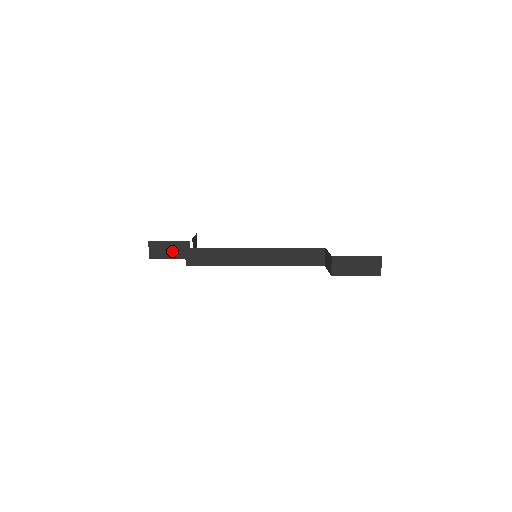
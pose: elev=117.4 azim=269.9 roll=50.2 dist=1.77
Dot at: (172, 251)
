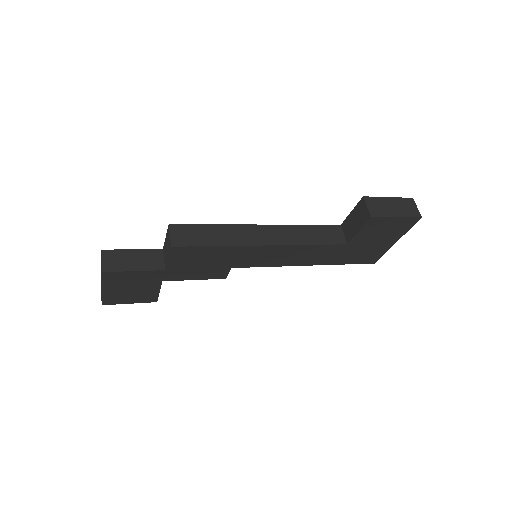
Dot at: (138, 261)
